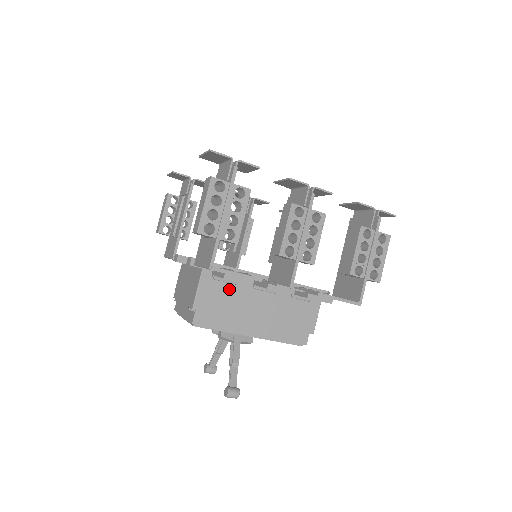
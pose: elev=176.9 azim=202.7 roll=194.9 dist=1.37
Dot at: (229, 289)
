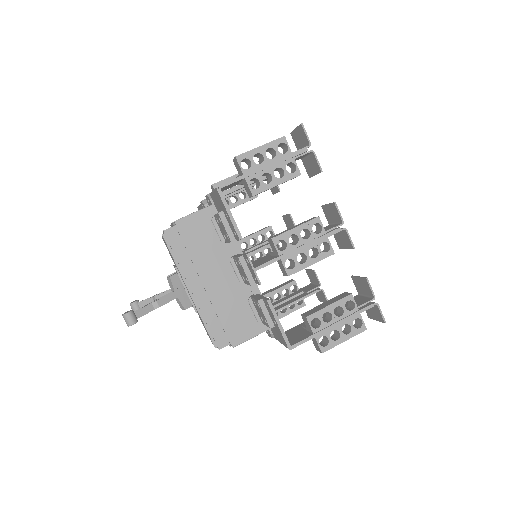
Dot at: (213, 239)
